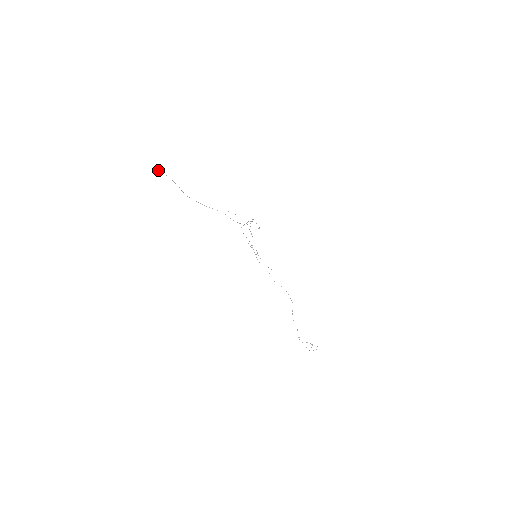
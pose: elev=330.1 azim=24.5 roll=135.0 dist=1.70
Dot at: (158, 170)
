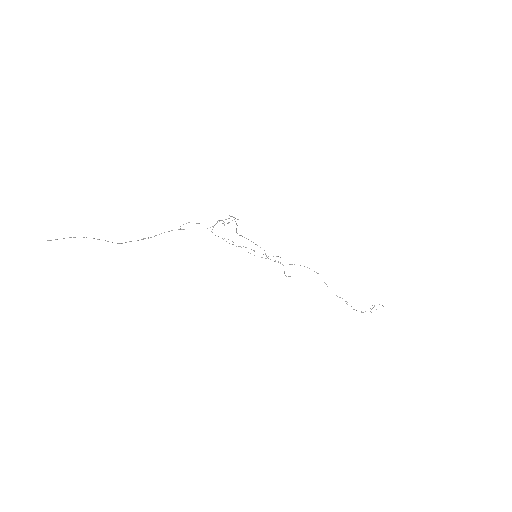
Dot at: occluded
